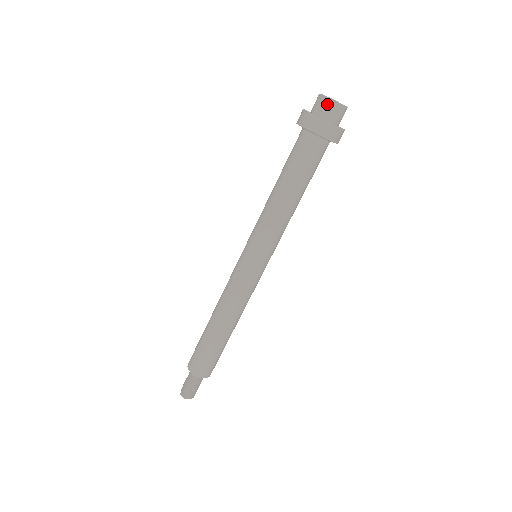
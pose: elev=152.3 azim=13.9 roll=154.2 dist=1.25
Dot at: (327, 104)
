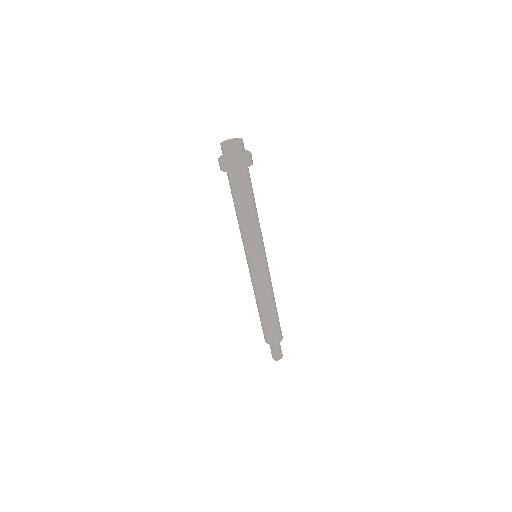
Dot at: (234, 149)
